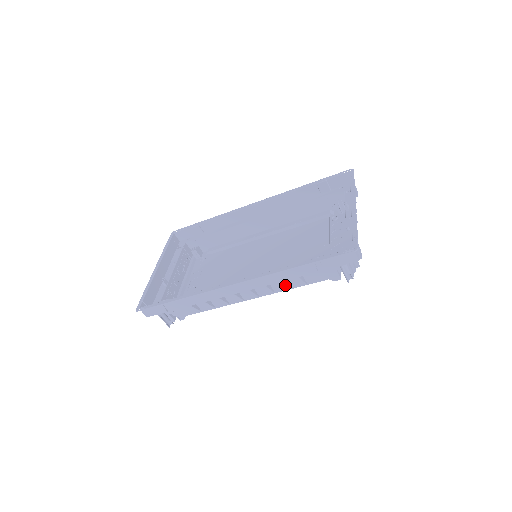
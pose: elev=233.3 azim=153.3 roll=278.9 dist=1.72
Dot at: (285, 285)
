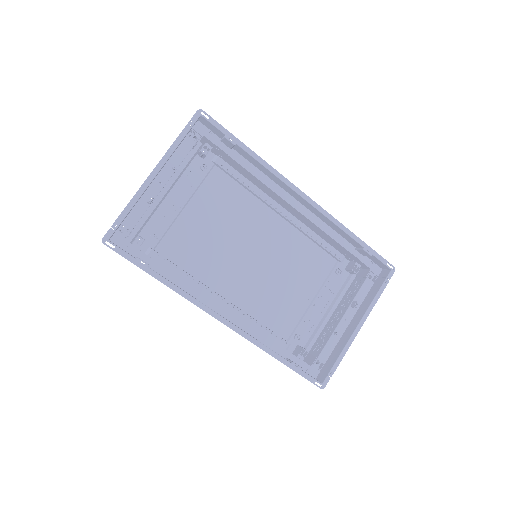
Dot at: occluded
